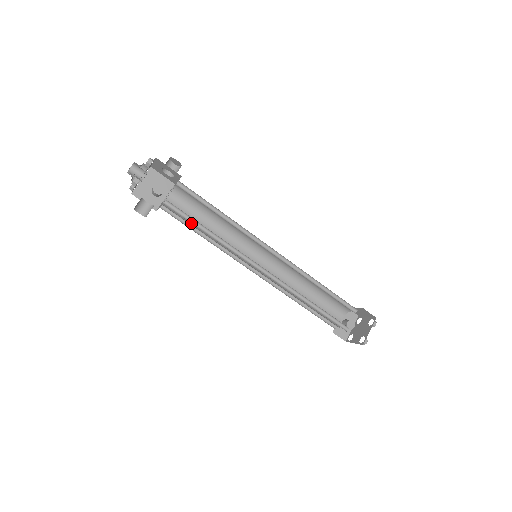
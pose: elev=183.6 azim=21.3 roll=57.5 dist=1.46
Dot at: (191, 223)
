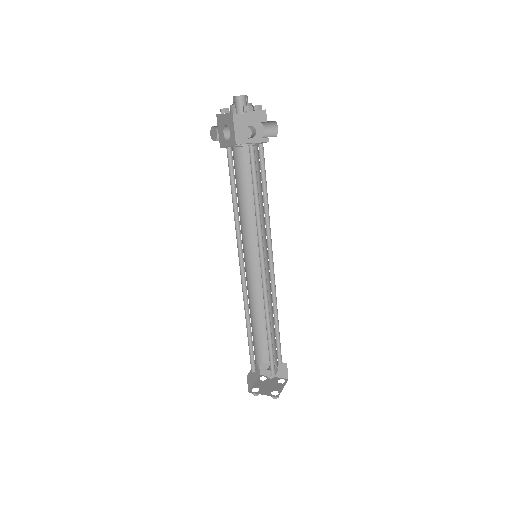
Dot at: (243, 181)
